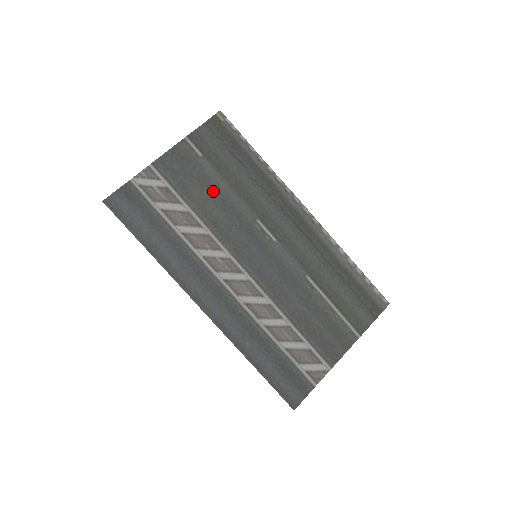
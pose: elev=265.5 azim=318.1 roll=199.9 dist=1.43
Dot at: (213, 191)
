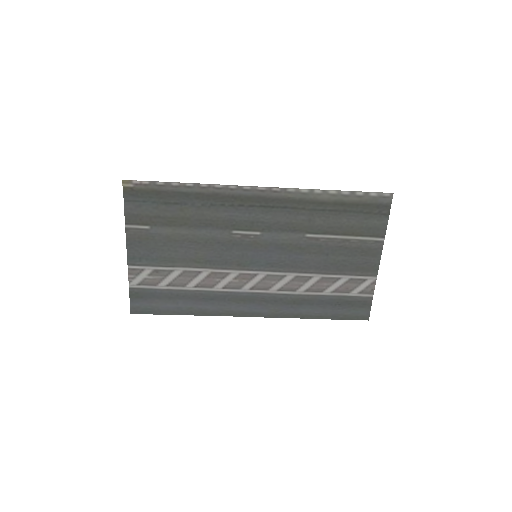
Dot at: (183, 242)
